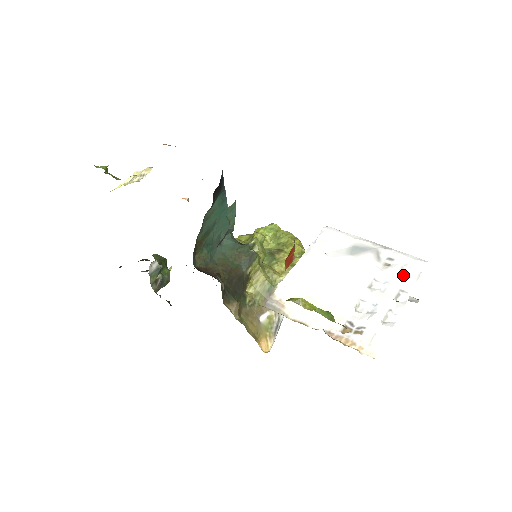
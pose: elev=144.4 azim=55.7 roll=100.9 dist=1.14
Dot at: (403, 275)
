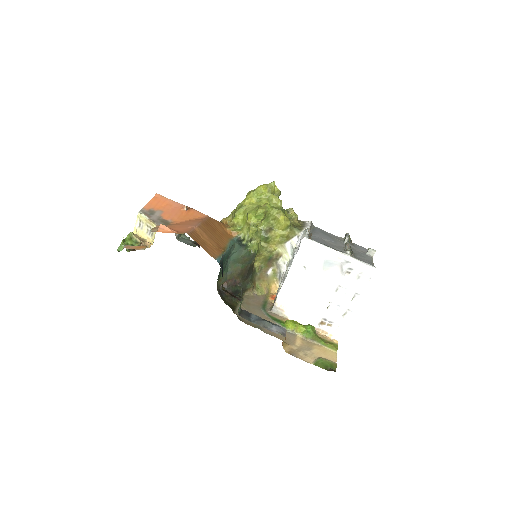
Dot at: (358, 281)
